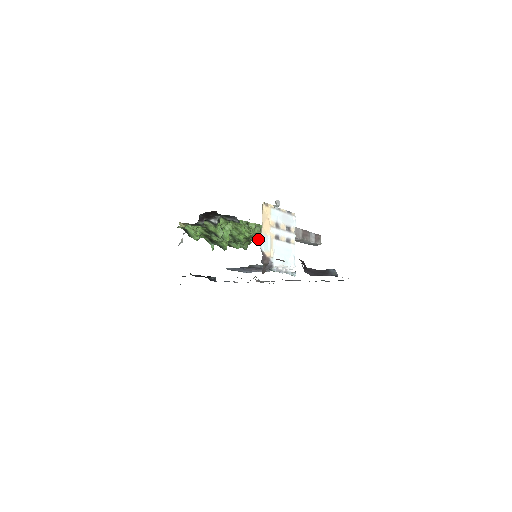
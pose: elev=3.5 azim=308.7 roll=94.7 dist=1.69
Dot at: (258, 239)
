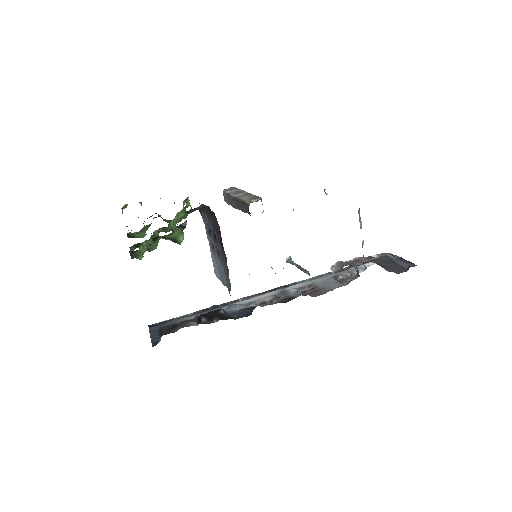
Dot at: (185, 218)
